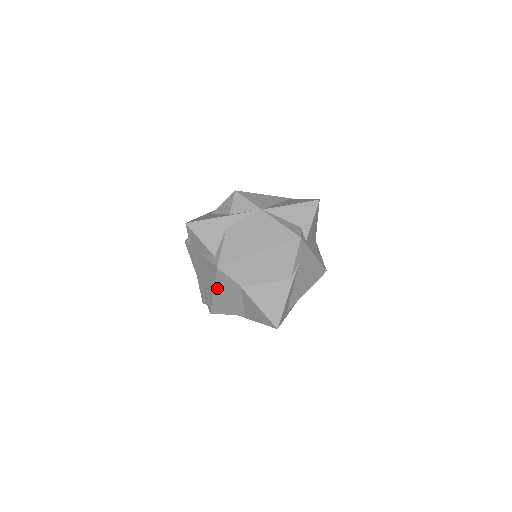
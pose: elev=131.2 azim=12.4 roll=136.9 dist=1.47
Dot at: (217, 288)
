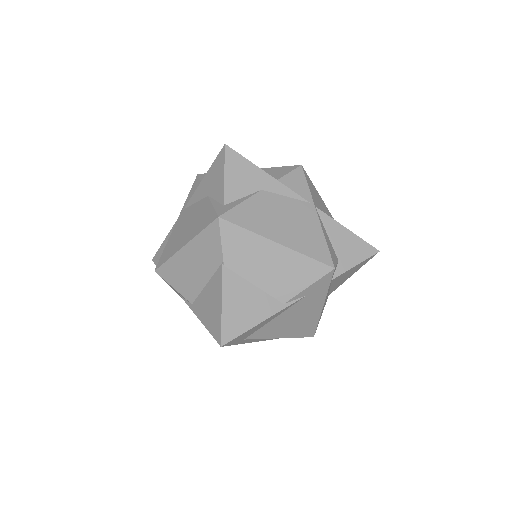
Dot at: (193, 244)
